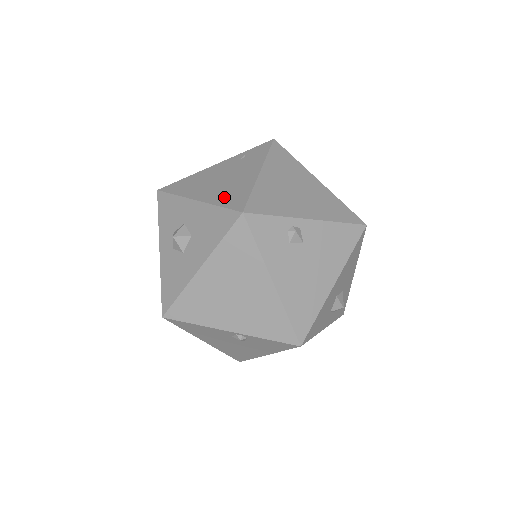
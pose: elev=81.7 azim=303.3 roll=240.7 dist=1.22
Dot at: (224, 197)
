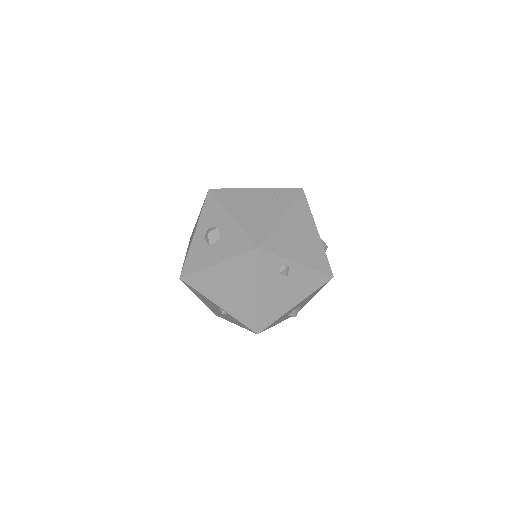
Dot at: (251, 226)
